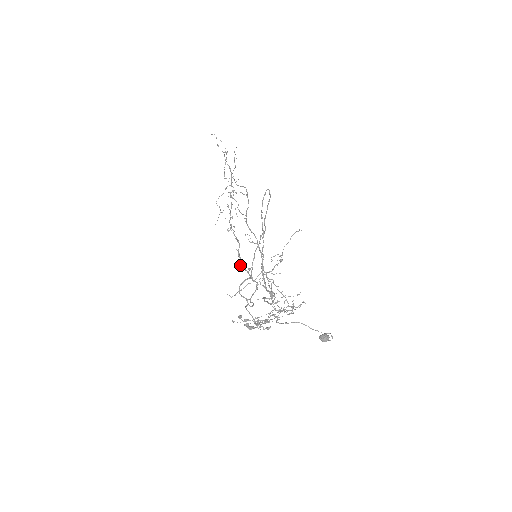
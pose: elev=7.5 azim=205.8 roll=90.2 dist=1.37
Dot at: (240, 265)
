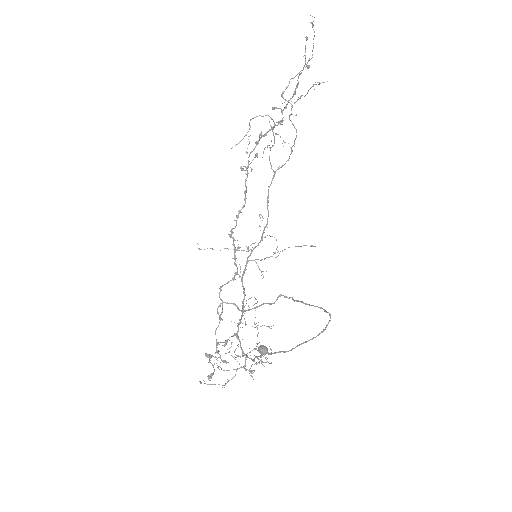
Dot at: (231, 233)
